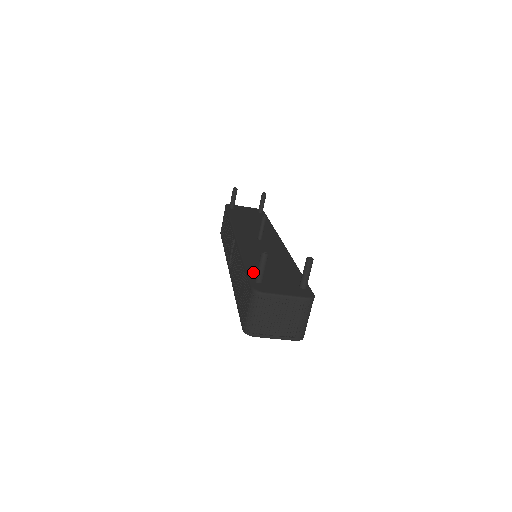
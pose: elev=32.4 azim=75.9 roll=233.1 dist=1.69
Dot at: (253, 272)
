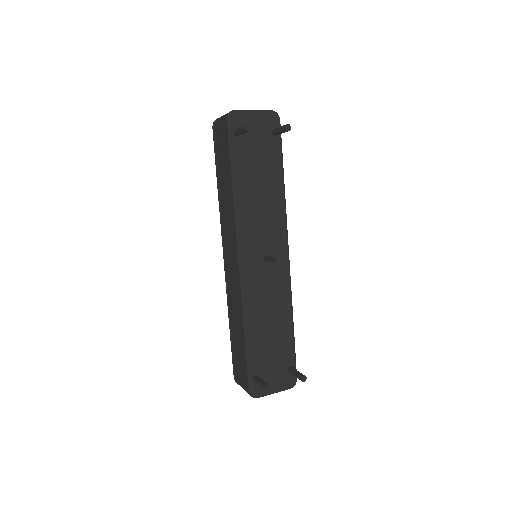
Dot at: (252, 361)
